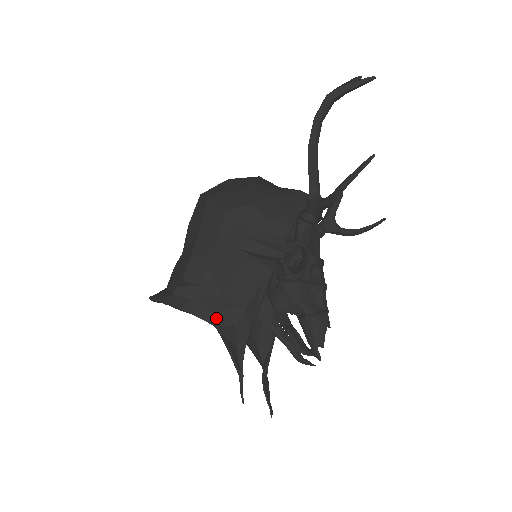
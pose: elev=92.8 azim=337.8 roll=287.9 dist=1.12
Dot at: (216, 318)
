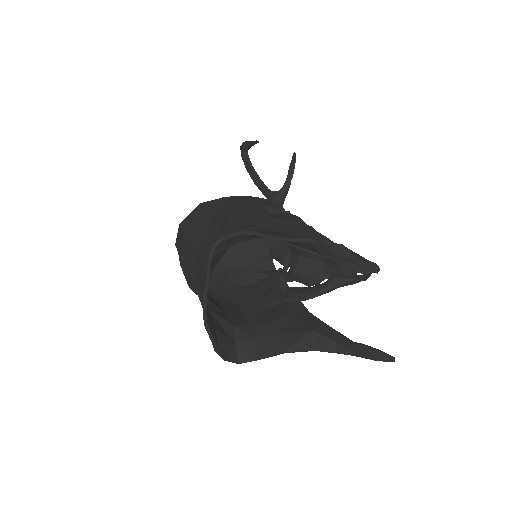
Dot at: (289, 236)
